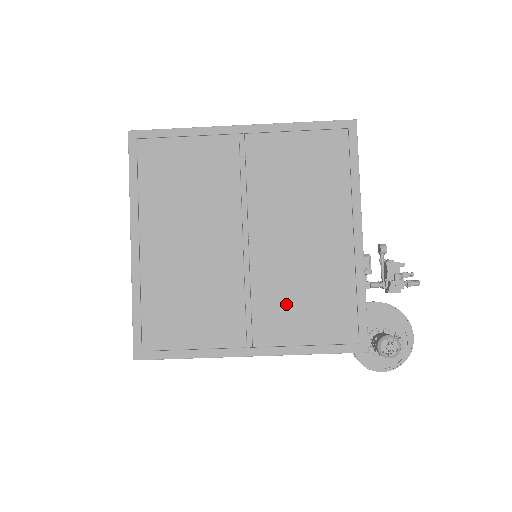
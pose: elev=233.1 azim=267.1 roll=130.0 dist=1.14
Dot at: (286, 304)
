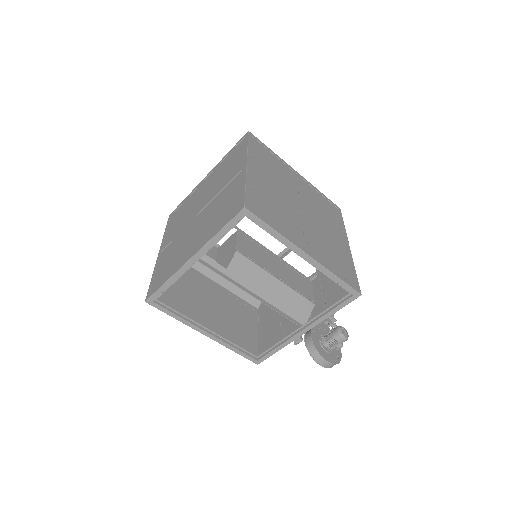
Dot at: (322, 247)
